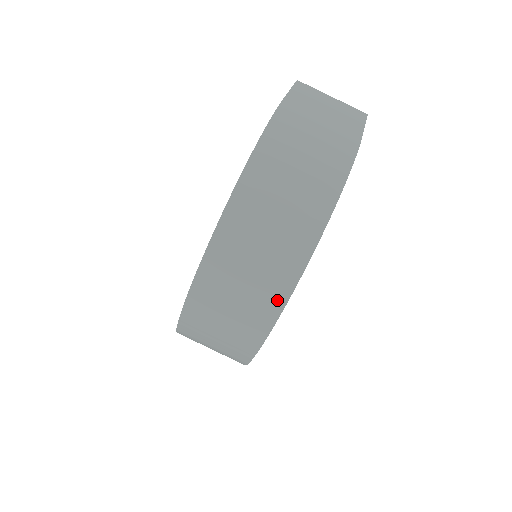
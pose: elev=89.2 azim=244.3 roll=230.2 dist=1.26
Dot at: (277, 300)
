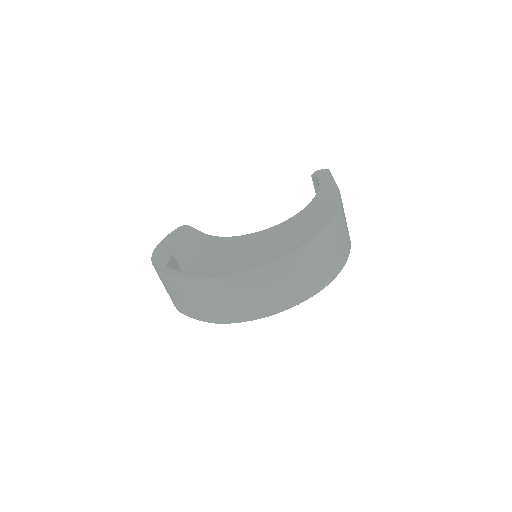
Dot at: (292, 302)
